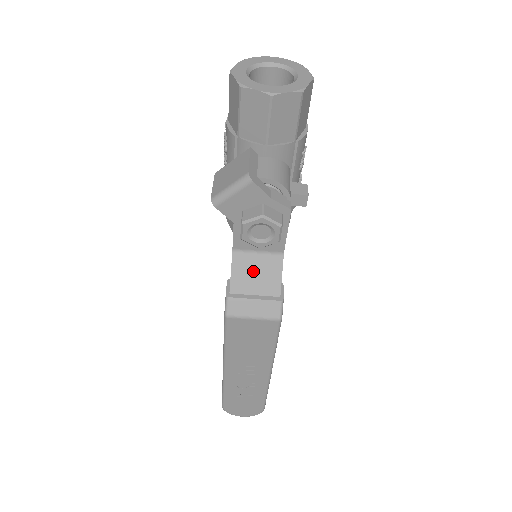
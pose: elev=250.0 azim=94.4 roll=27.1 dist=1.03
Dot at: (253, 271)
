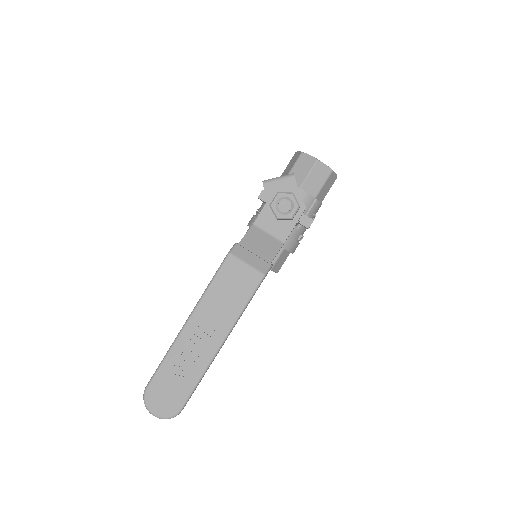
Dot at: (260, 241)
